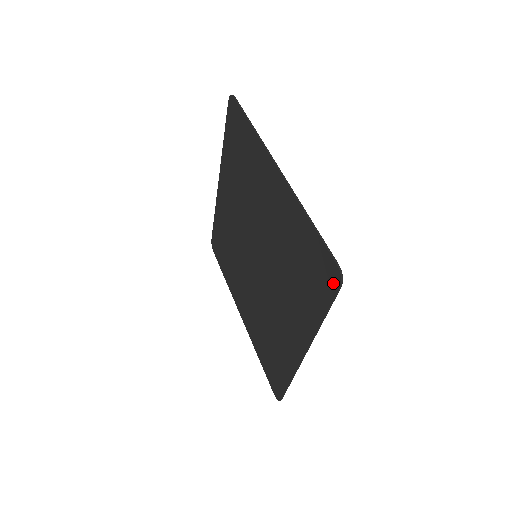
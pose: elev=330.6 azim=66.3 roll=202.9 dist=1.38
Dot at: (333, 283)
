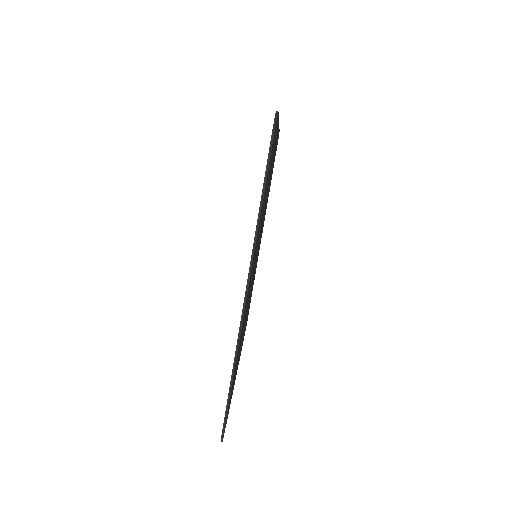
Dot at: occluded
